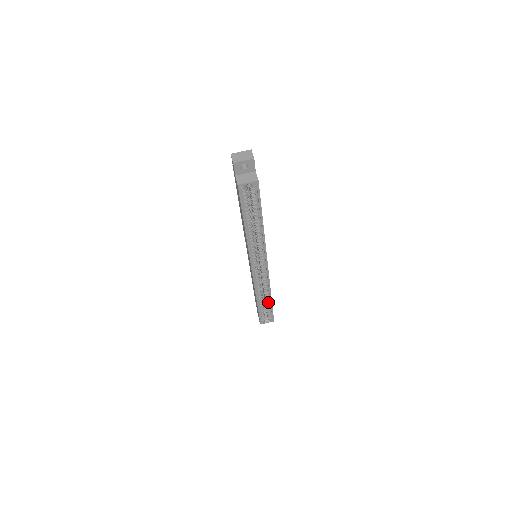
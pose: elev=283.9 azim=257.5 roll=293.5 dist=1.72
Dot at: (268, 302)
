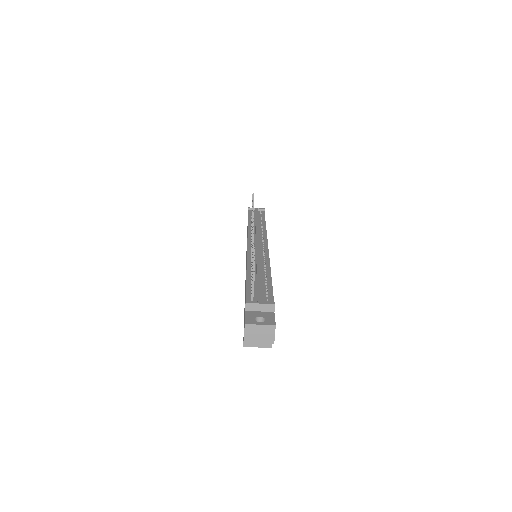
Dot at: occluded
